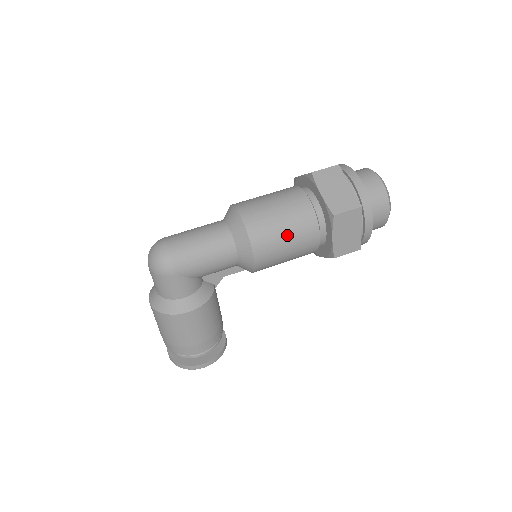
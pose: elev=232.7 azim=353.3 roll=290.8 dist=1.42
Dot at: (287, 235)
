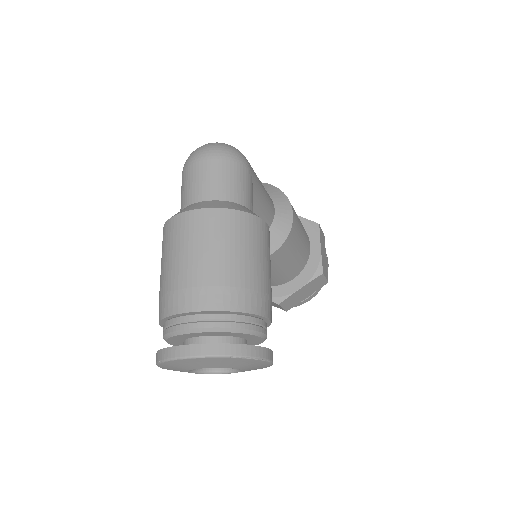
Dot at: (299, 219)
